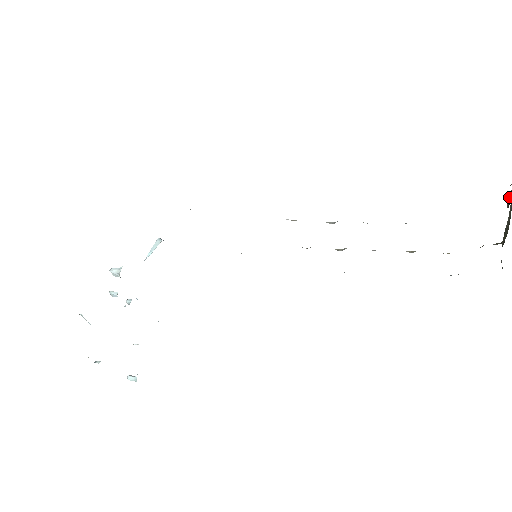
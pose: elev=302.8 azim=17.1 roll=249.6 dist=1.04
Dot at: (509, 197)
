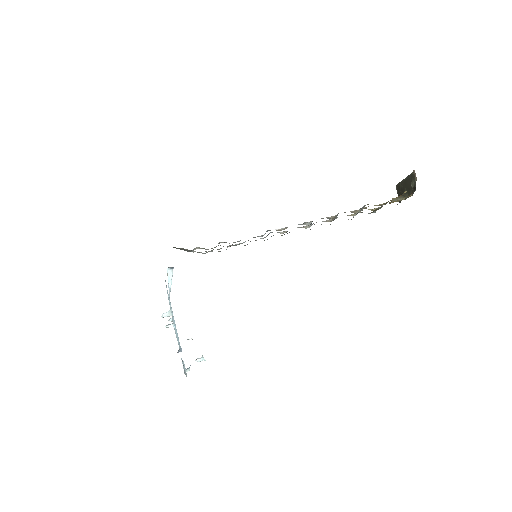
Dot at: (412, 183)
